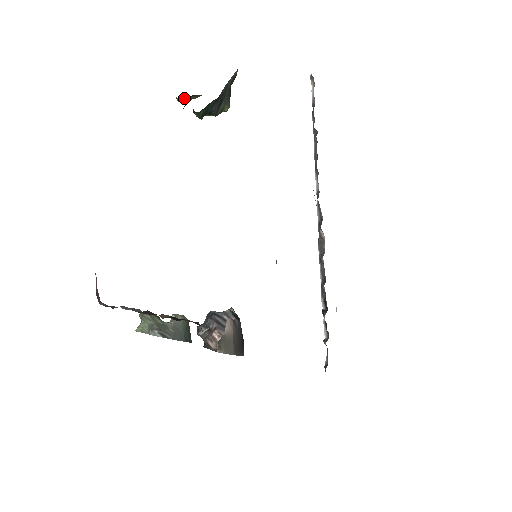
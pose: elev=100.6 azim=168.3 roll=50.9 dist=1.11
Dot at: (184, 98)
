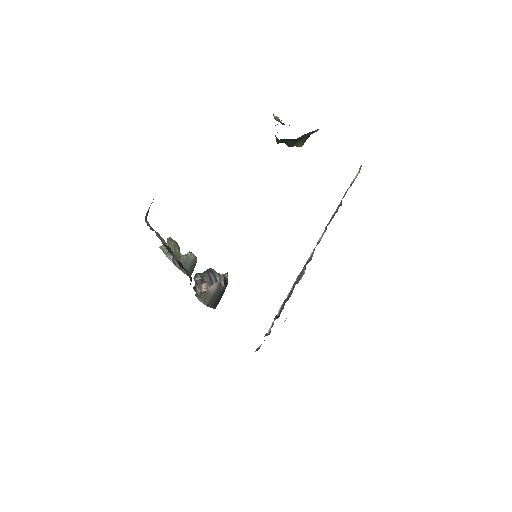
Dot at: (278, 119)
